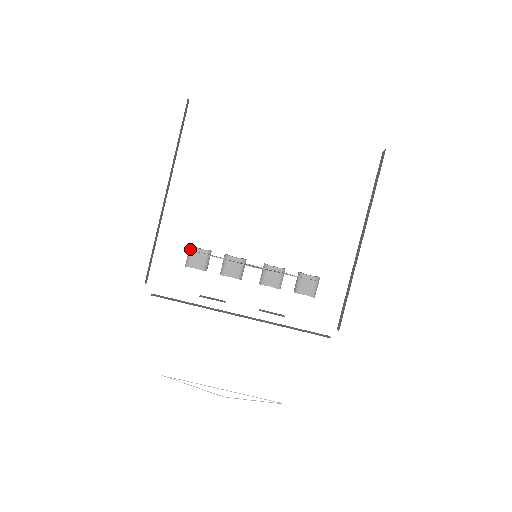
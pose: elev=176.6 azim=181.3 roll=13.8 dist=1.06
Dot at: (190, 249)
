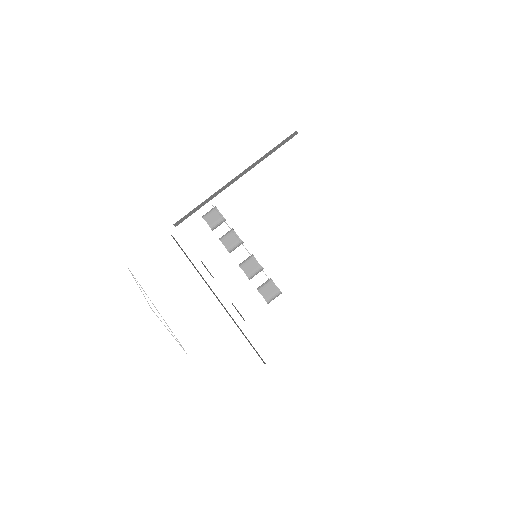
Dot at: (214, 208)
